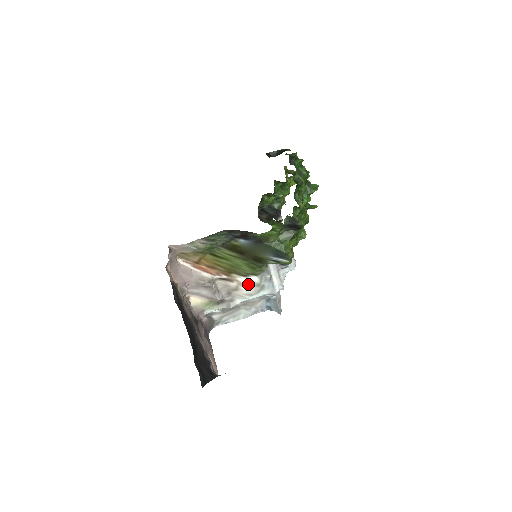
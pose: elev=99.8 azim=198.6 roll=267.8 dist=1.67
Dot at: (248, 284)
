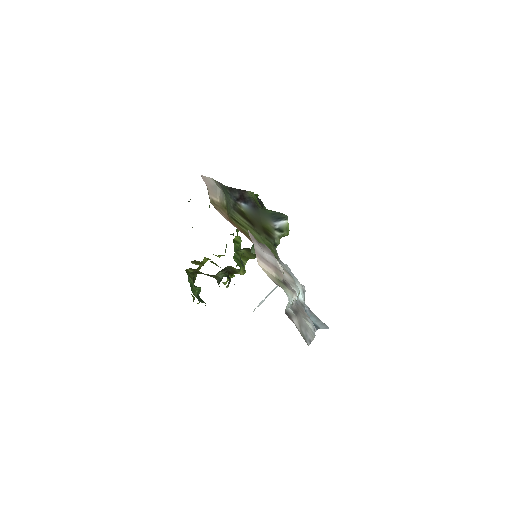
Dot at: occluded
